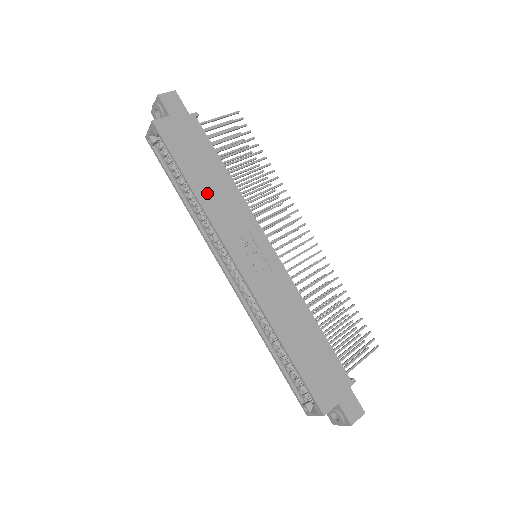
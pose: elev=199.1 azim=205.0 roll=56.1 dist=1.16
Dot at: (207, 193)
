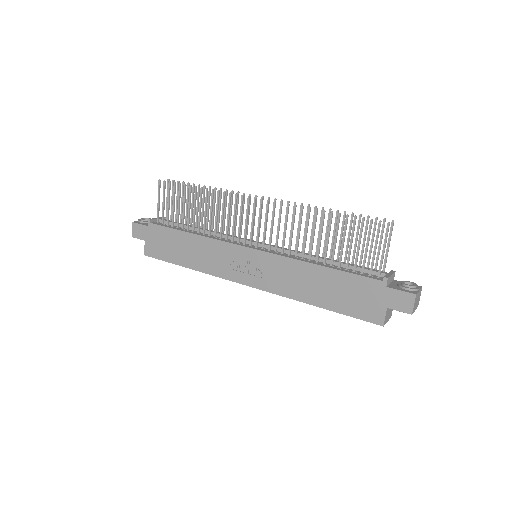
Dot at: (196, 261)
